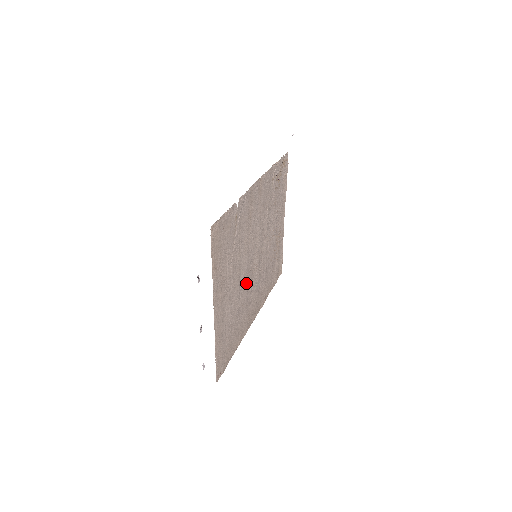
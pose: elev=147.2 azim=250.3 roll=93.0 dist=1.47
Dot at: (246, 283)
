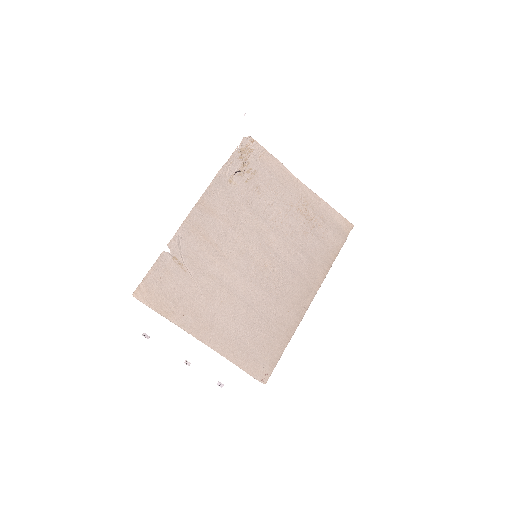
Dot at: (254, 287)
